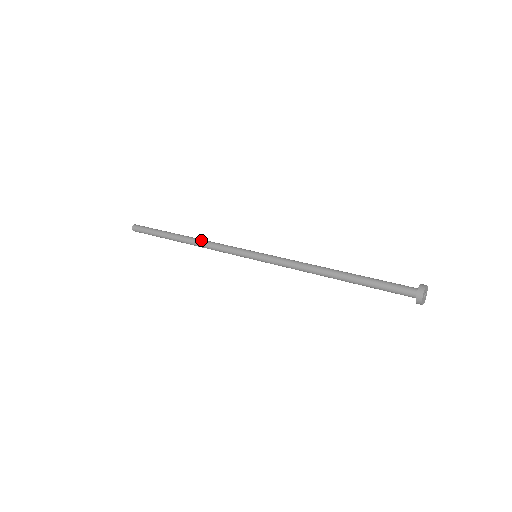
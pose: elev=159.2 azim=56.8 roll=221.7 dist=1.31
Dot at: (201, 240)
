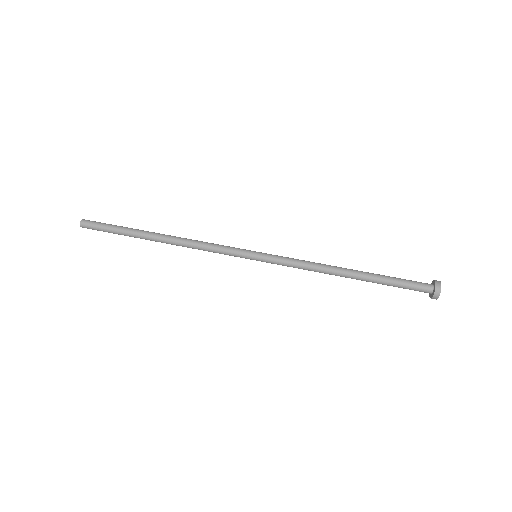
Dot at: (183, 242)
